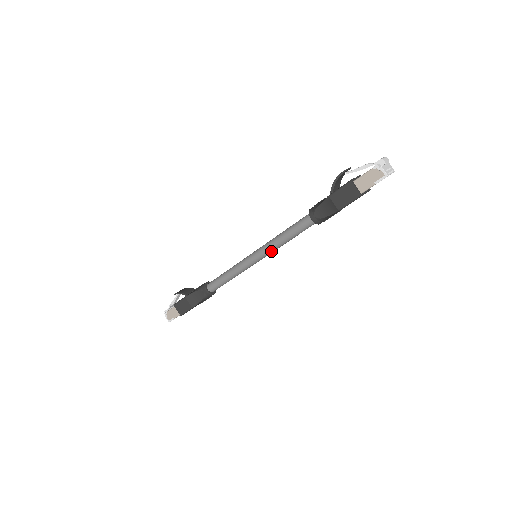
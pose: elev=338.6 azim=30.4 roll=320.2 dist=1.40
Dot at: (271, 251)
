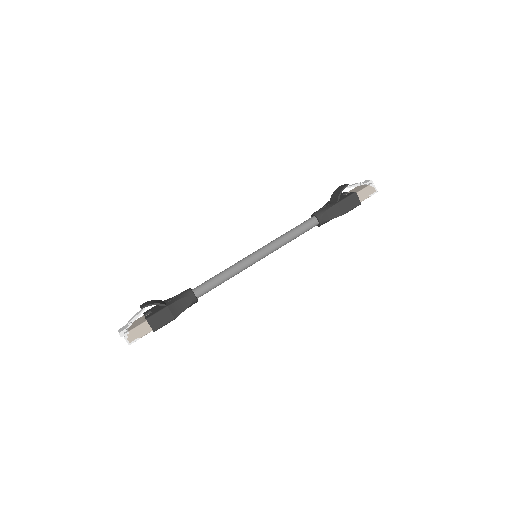
Dot at: (275, 250)
